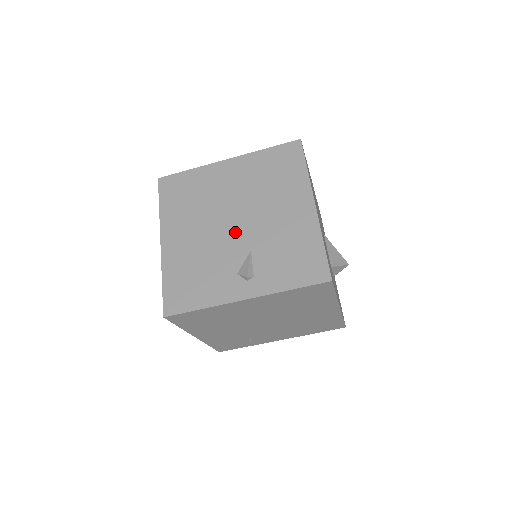
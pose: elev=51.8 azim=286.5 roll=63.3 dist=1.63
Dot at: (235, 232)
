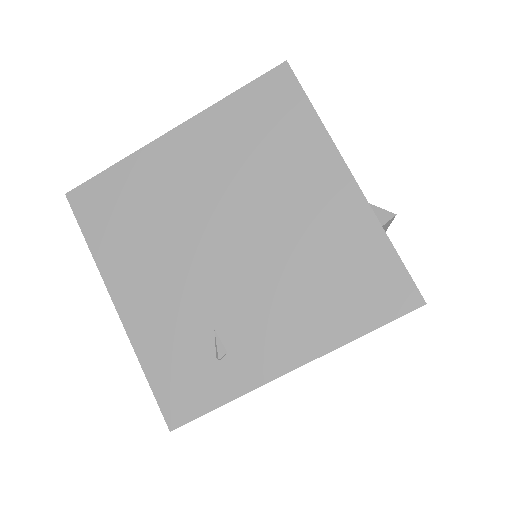
Dot at: occluded
